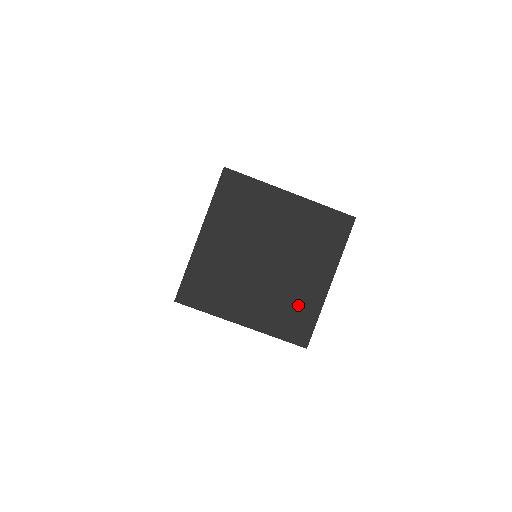
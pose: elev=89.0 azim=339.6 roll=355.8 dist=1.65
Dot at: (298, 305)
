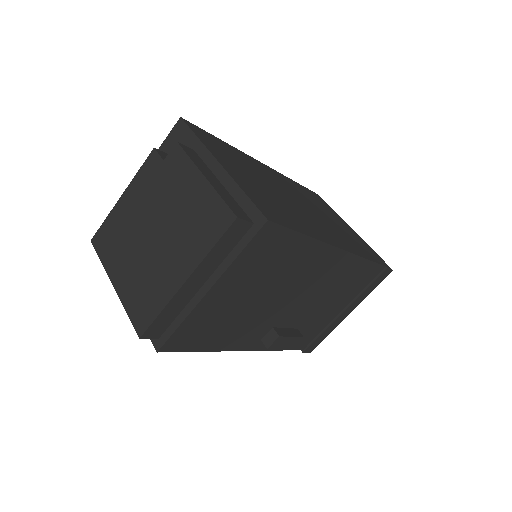
Dot at: (199, 208)
